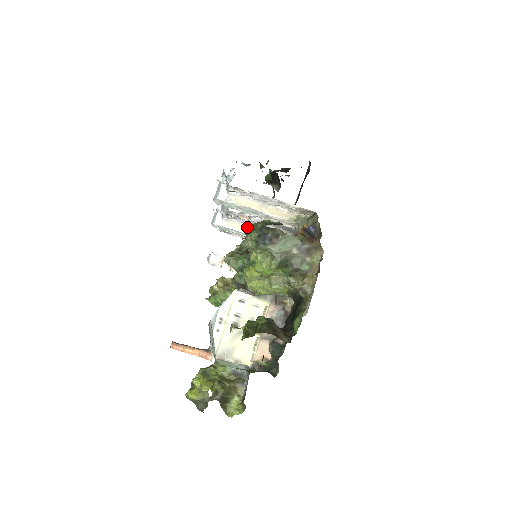
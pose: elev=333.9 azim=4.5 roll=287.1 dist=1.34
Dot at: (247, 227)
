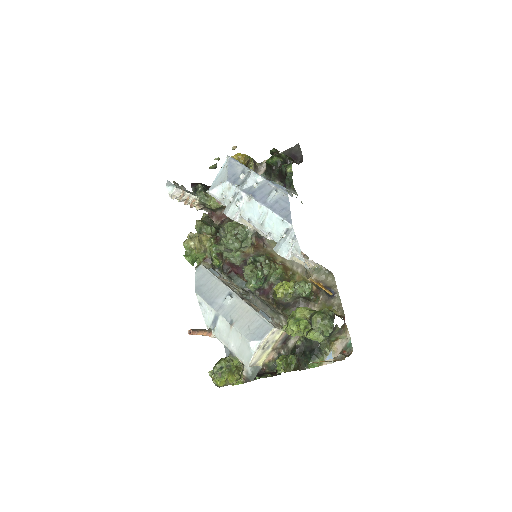
Dot at: occluded
